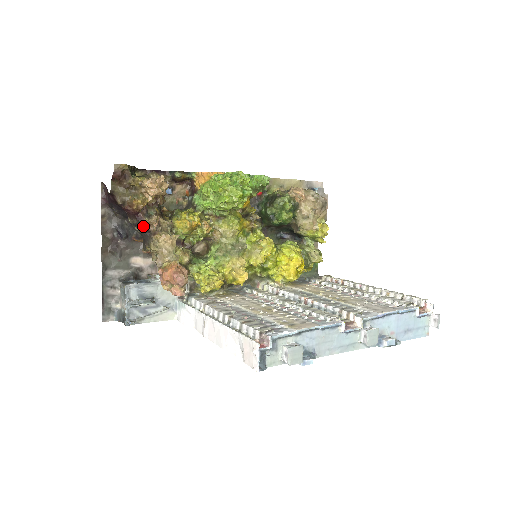
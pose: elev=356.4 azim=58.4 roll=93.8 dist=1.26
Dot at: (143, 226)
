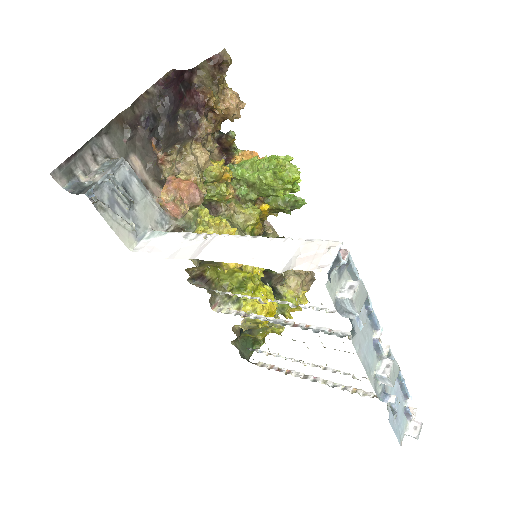
Dot at: (195, 122)
